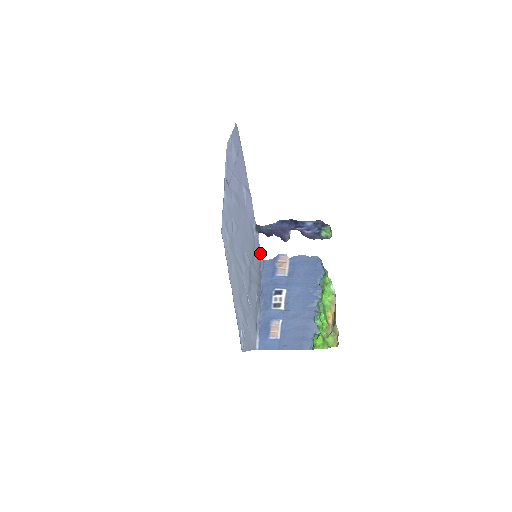
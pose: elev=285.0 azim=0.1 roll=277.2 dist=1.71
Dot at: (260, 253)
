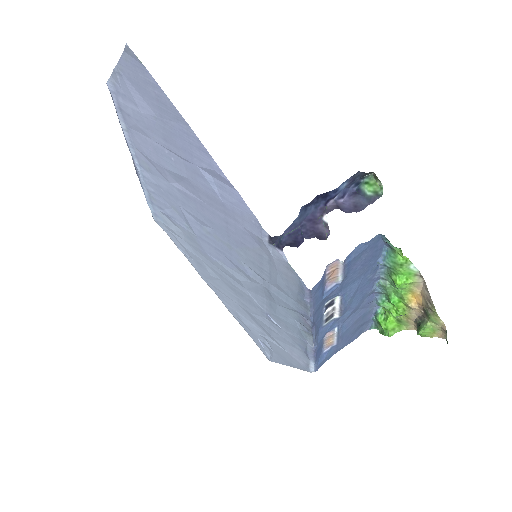
Dot at: (298, 280)
